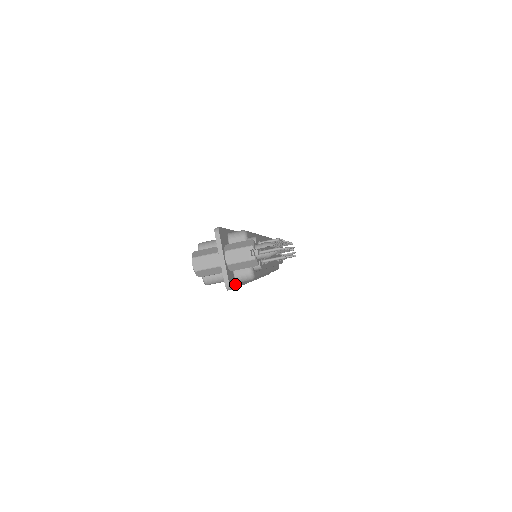
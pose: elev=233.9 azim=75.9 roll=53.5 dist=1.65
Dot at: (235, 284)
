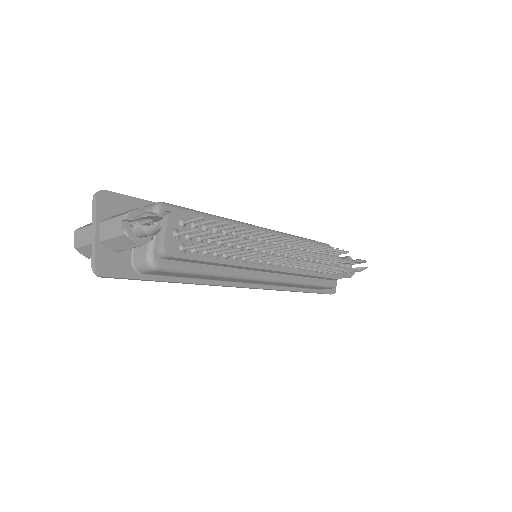
Dot at: (130, 273)
